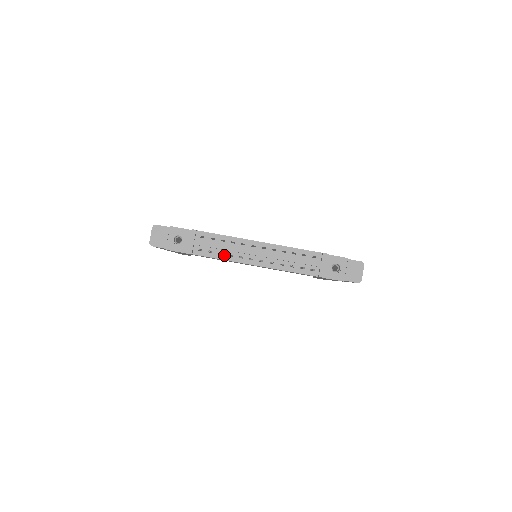
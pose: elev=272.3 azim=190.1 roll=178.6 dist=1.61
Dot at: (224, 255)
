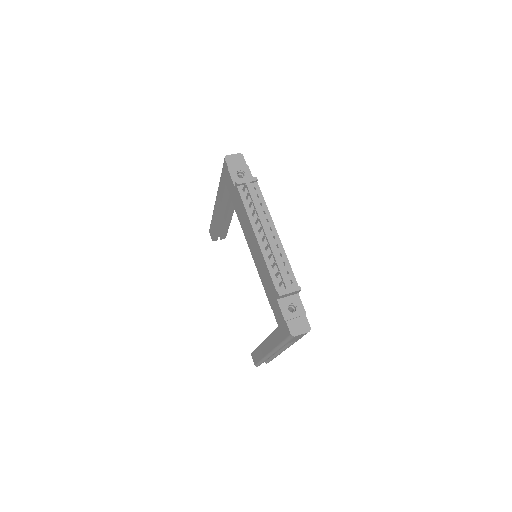
Dot at: (250, 210)
